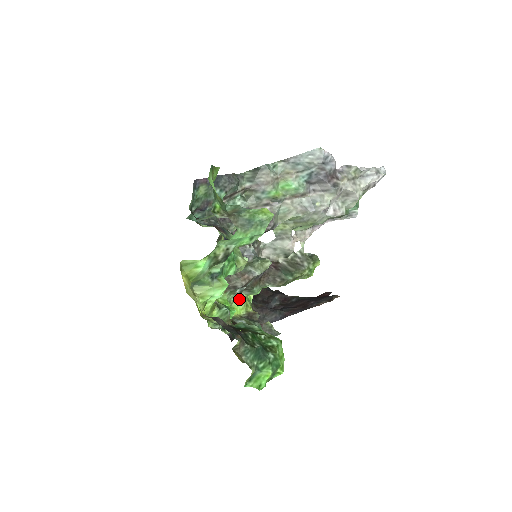
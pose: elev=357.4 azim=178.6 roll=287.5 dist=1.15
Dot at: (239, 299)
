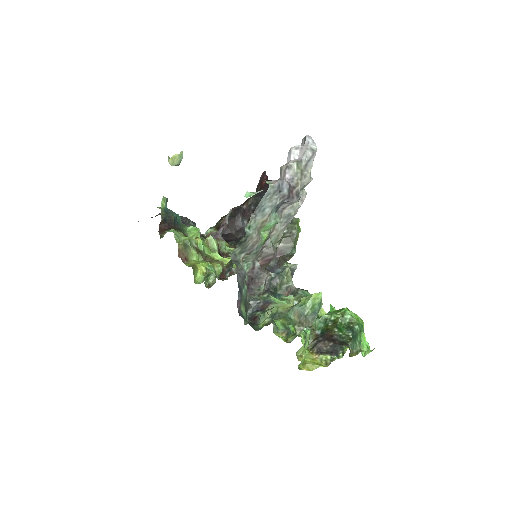
Dot at: occluded
